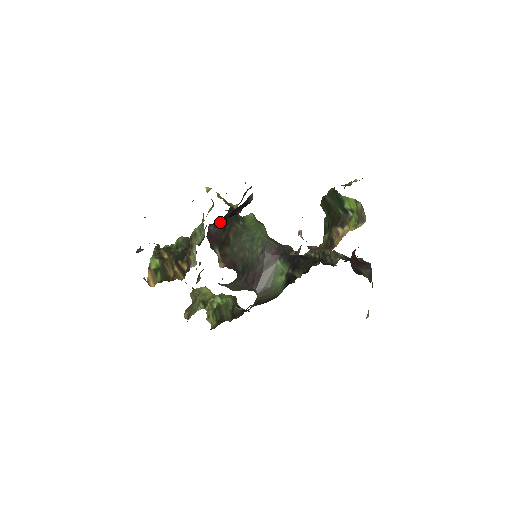
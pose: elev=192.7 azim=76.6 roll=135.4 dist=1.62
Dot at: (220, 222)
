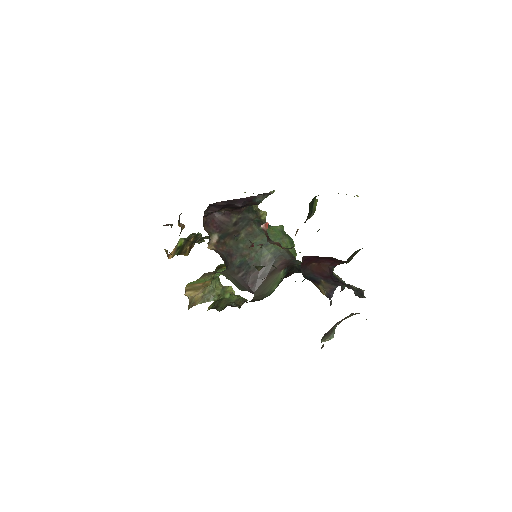
Dot at: (215, 207)
